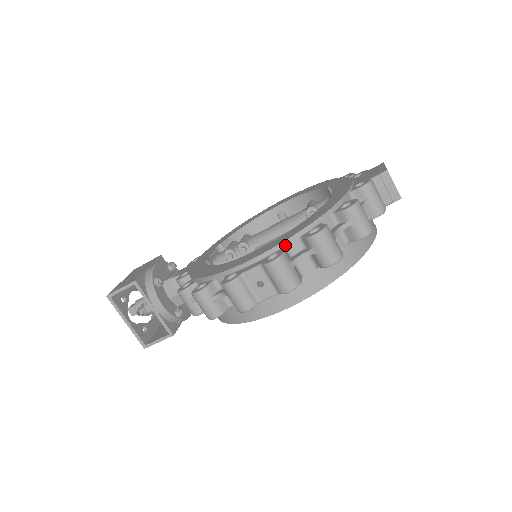
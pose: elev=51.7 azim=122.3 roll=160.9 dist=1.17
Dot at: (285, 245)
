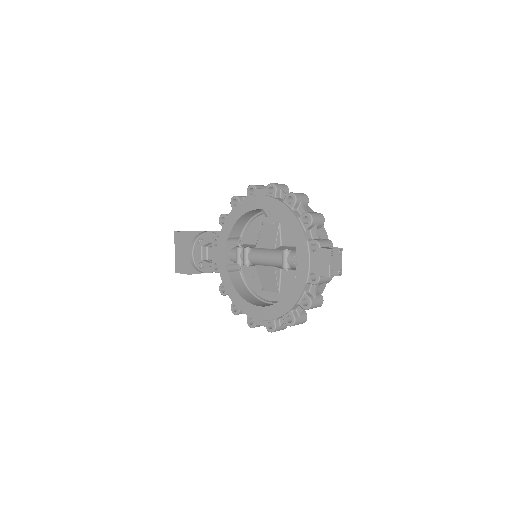
Dot at: (275, 319)
